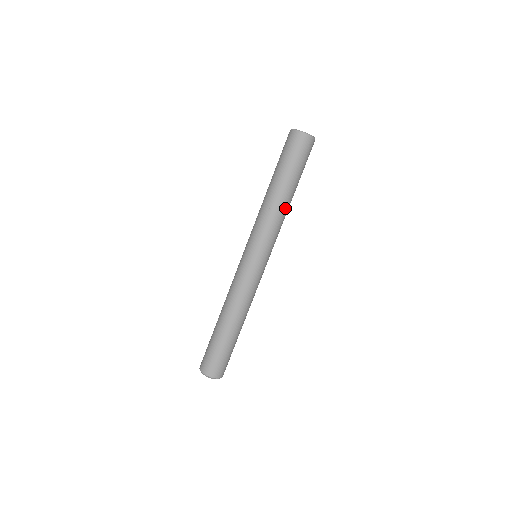
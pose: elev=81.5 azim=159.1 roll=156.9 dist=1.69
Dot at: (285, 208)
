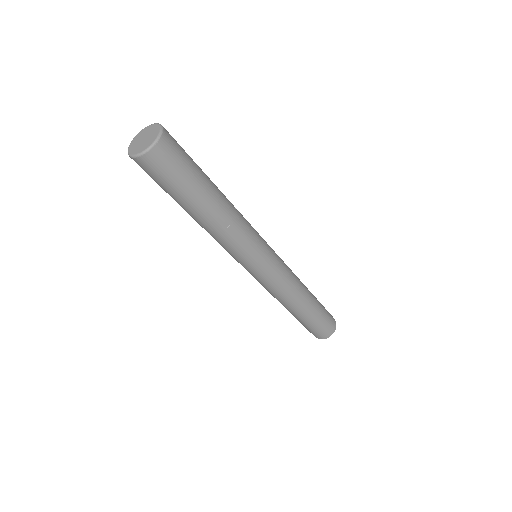
Dot at: (214, 228)
